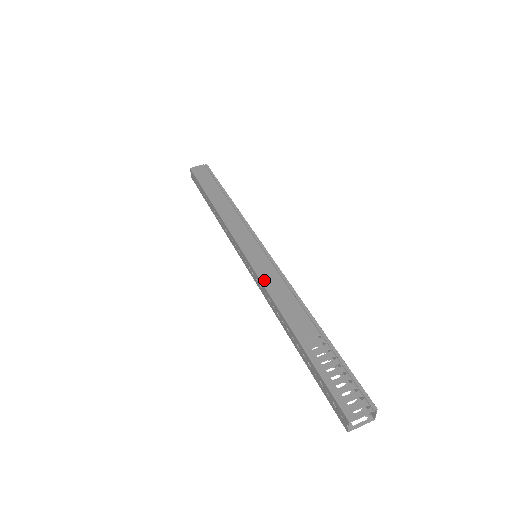
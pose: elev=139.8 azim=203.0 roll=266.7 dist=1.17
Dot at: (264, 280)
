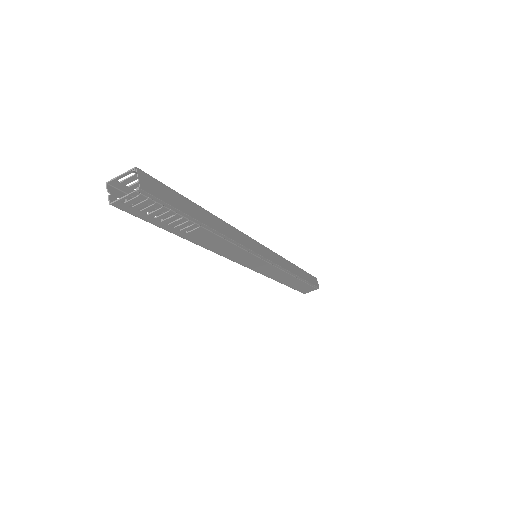
Dot at: occluded
